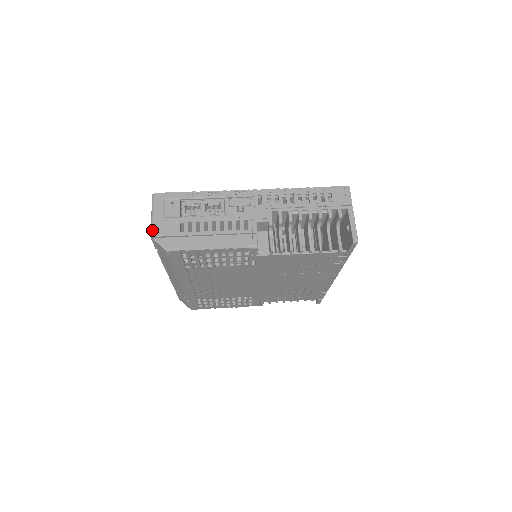
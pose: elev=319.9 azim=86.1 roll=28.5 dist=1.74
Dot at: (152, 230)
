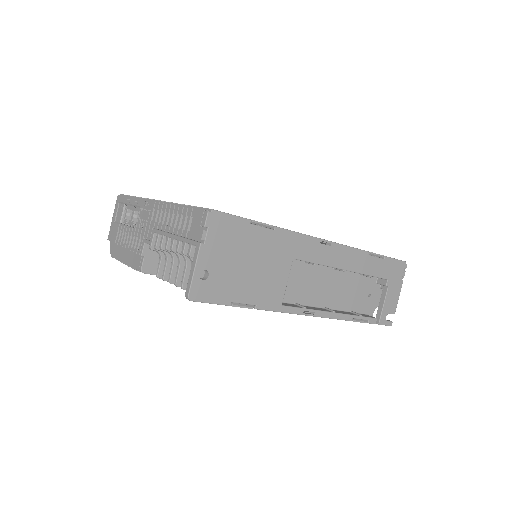
Dot at: (109, 233)
